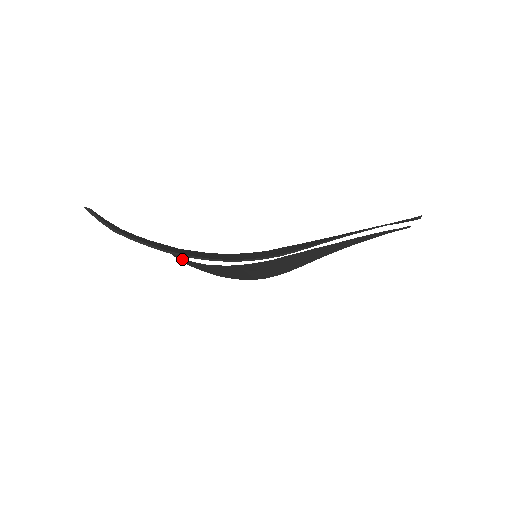
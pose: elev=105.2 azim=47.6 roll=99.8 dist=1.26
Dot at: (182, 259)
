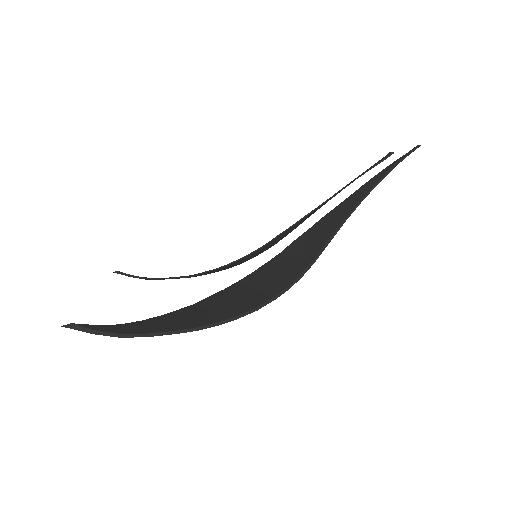
Dot at: occluded
